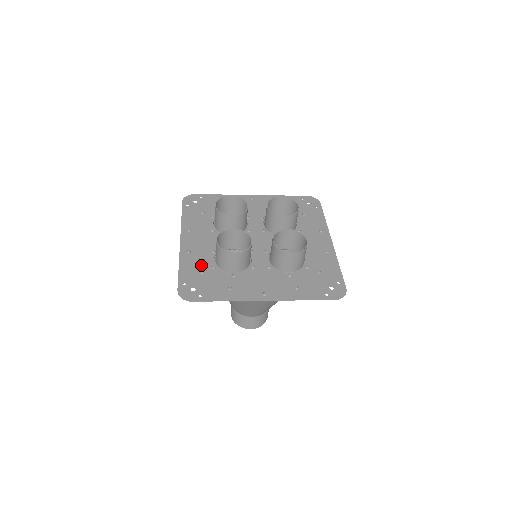
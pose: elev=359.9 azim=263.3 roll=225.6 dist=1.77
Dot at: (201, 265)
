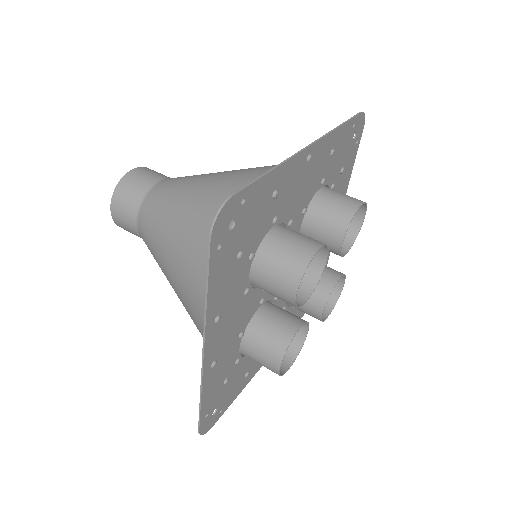
Dot at: (226, 371)
